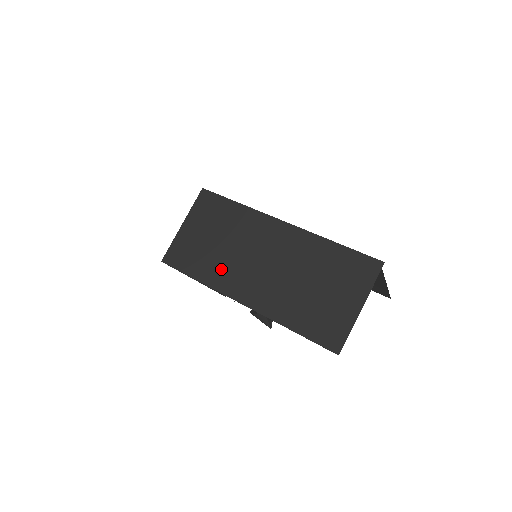
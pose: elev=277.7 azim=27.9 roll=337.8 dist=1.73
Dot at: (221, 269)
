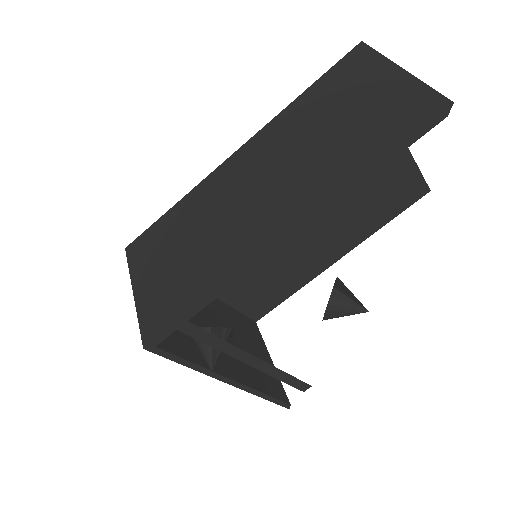
Dot at: (220, 254)
